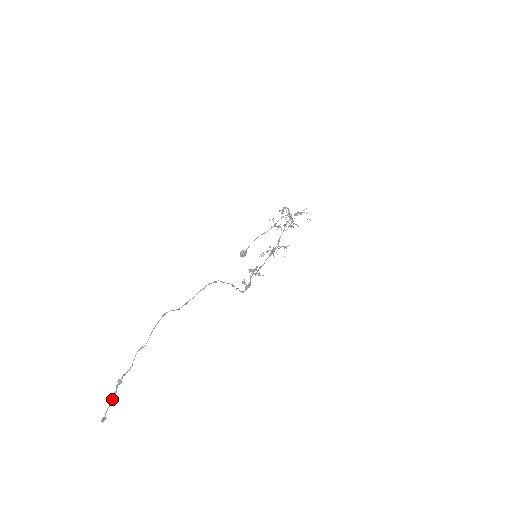
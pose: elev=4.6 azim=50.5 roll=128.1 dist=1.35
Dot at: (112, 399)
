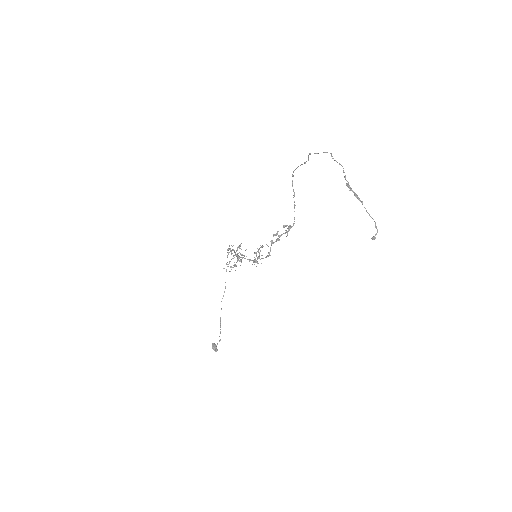
Dot at: (360, 200)
